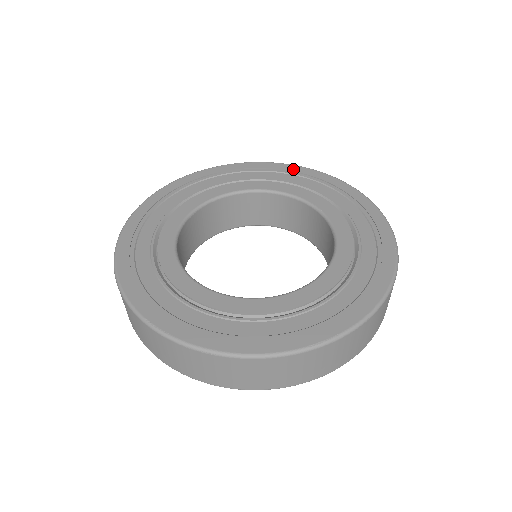
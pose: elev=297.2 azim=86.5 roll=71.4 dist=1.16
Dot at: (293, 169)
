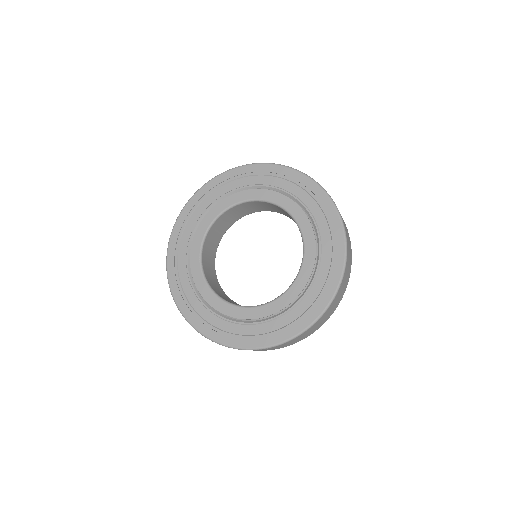
Dot at: (322, 199)
